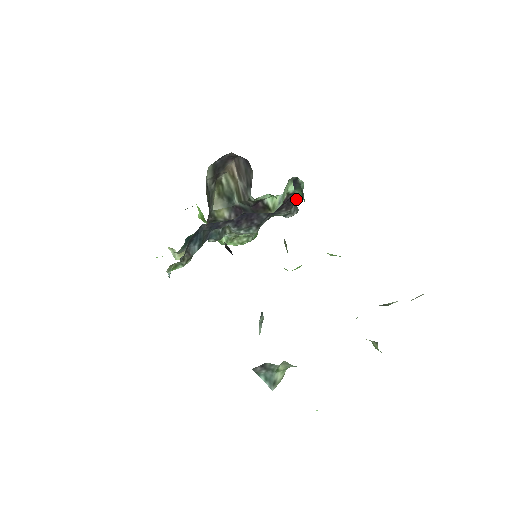
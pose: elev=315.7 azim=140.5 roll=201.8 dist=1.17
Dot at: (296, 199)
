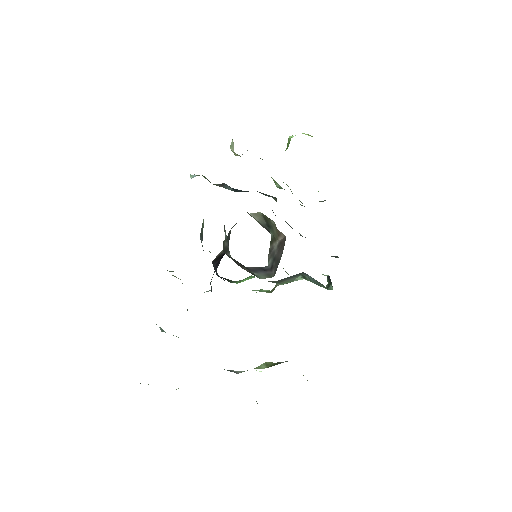
Dot at: occluded
